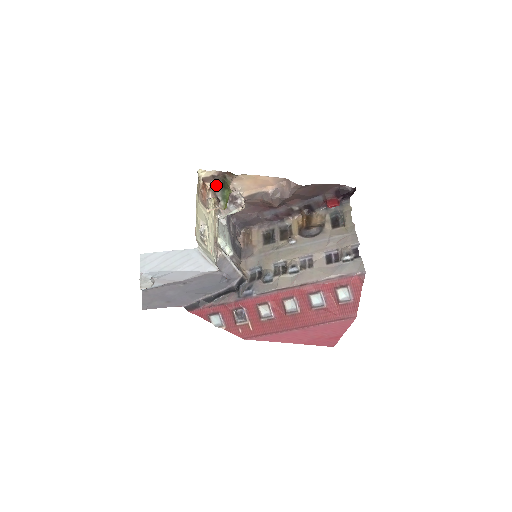
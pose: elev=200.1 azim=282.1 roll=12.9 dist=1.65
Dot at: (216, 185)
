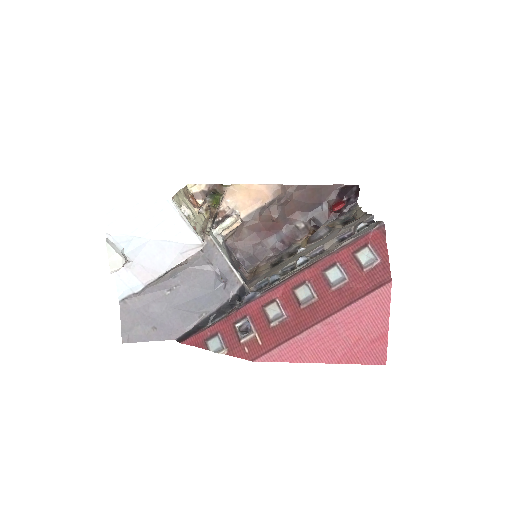
Dot at: occluded
